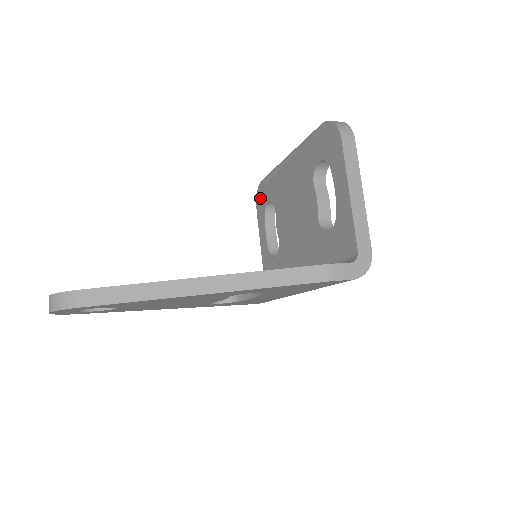
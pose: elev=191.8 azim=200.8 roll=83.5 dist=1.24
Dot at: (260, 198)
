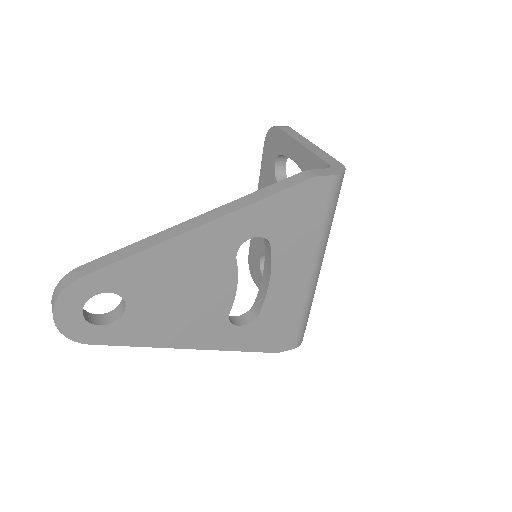
Dot at: (253, 269)
